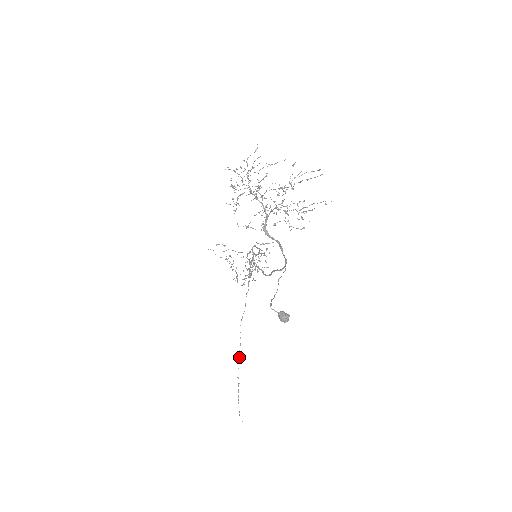
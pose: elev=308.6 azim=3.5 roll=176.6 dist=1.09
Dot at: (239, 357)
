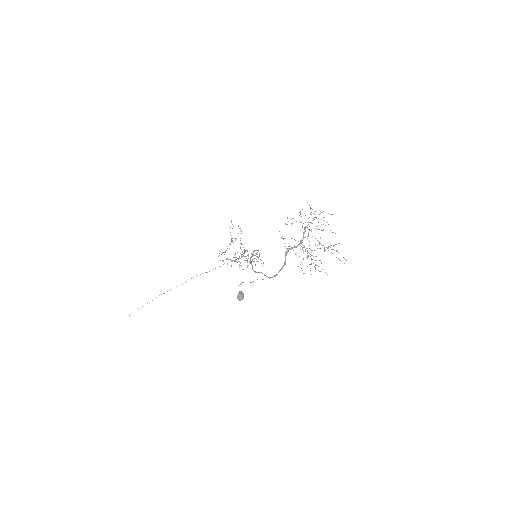
Dot at: occluded
